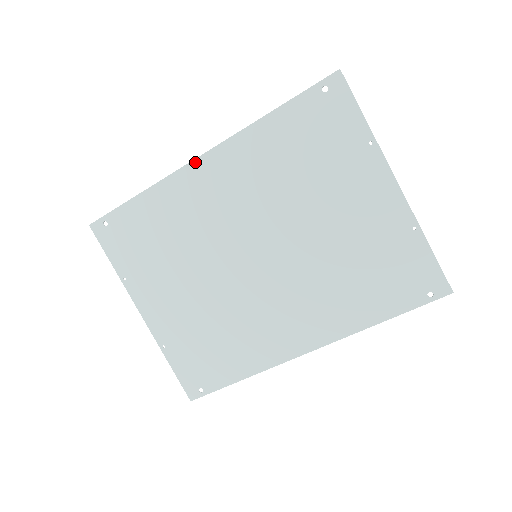
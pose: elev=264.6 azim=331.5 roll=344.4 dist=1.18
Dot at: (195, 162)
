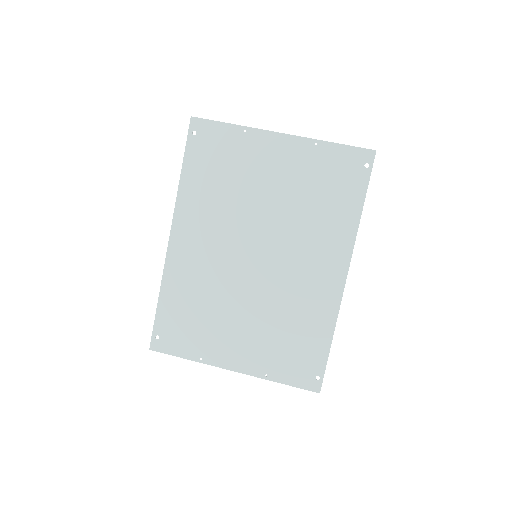
Dot at: (170, 244)
